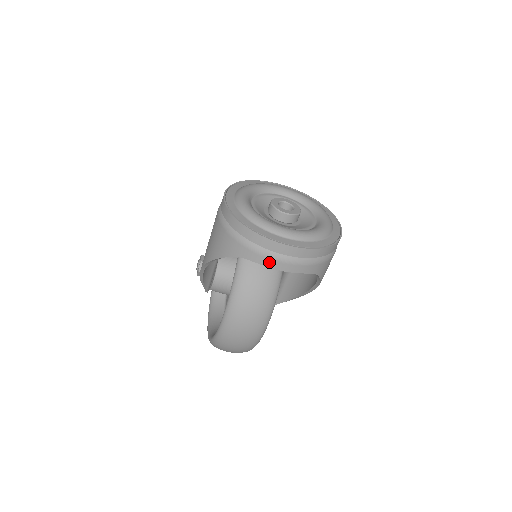
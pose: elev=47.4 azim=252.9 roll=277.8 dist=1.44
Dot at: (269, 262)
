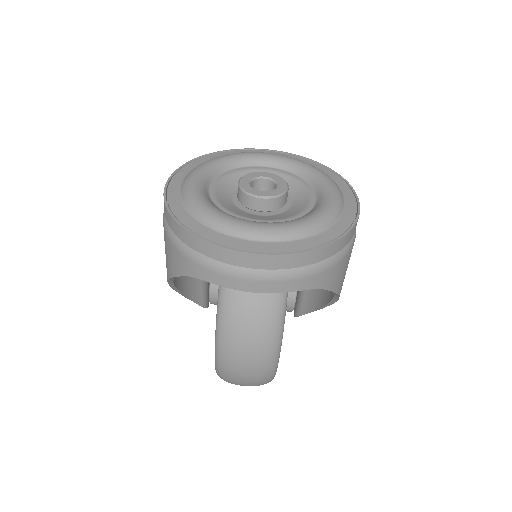
Dot at: (231, 281)
